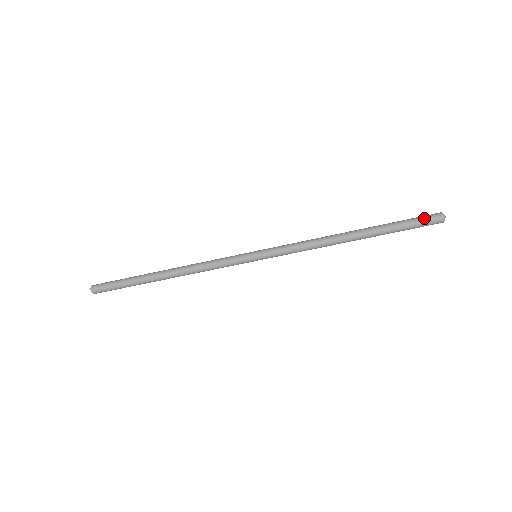
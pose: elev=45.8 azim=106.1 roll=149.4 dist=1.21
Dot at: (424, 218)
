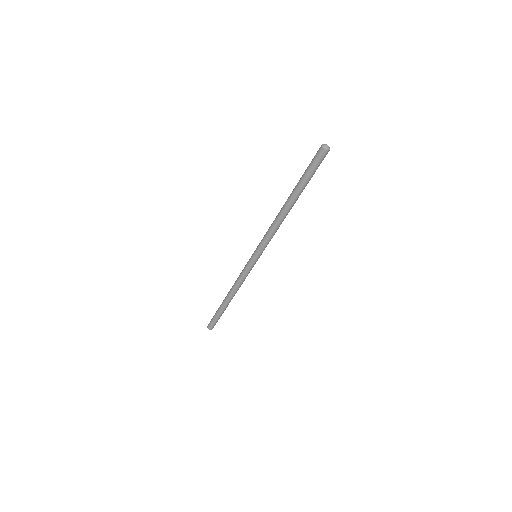
Dot at: (315, 160)
